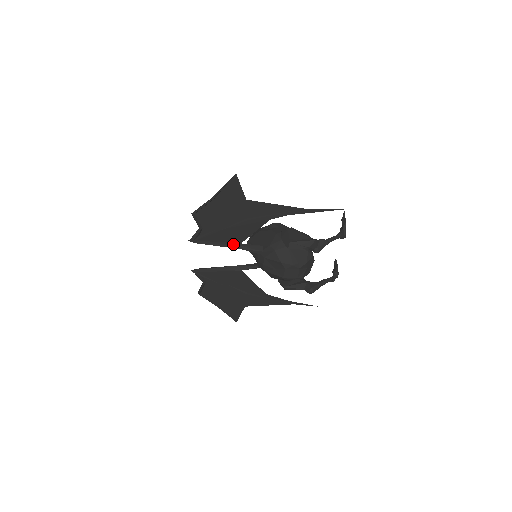
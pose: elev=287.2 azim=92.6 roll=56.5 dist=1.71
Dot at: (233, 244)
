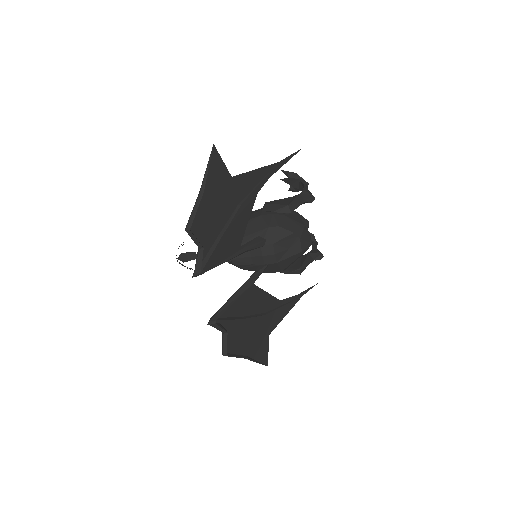
Dot at: (235, 251)
